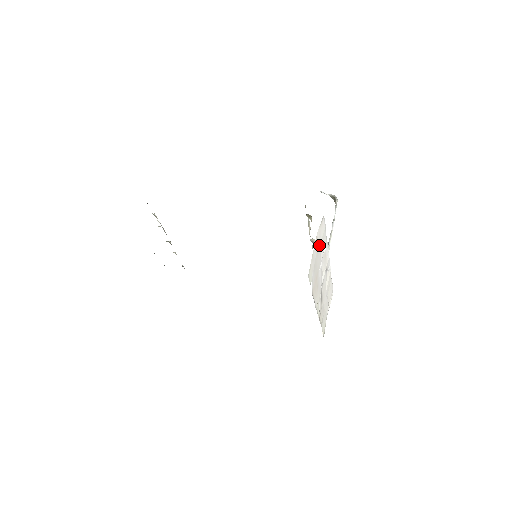
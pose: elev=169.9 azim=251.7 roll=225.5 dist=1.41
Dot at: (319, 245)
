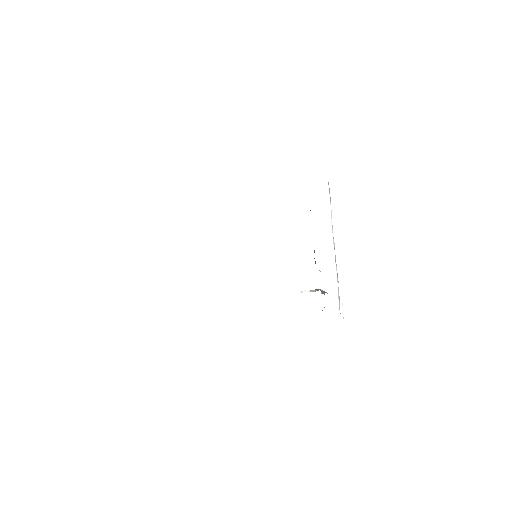
Dot at: occluded
